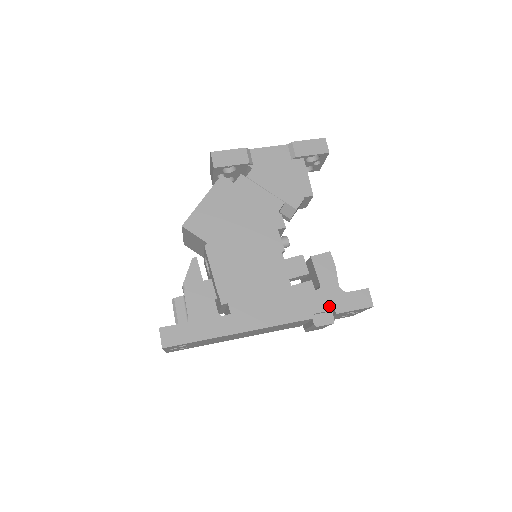
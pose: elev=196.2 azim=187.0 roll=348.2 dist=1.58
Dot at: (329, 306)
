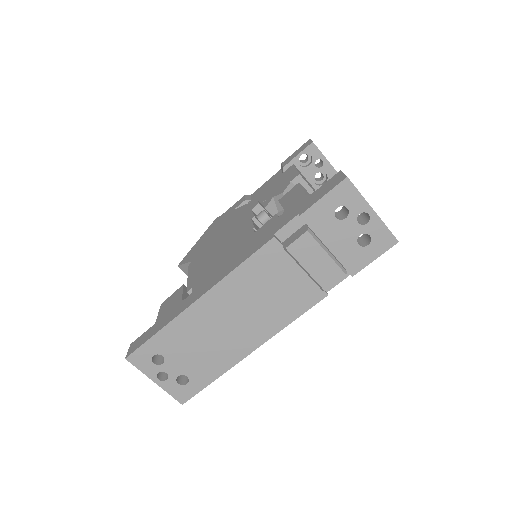
Dot at: (292, 216)
